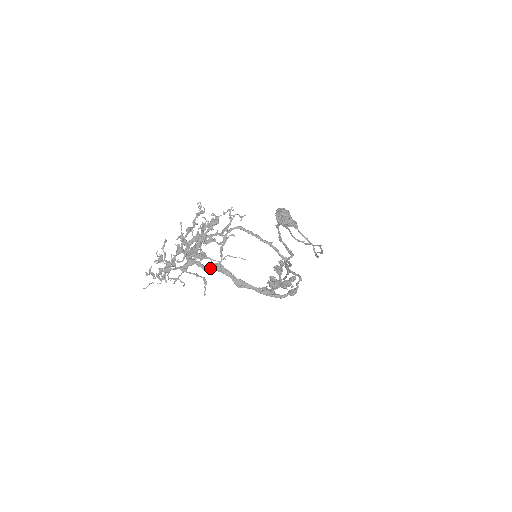
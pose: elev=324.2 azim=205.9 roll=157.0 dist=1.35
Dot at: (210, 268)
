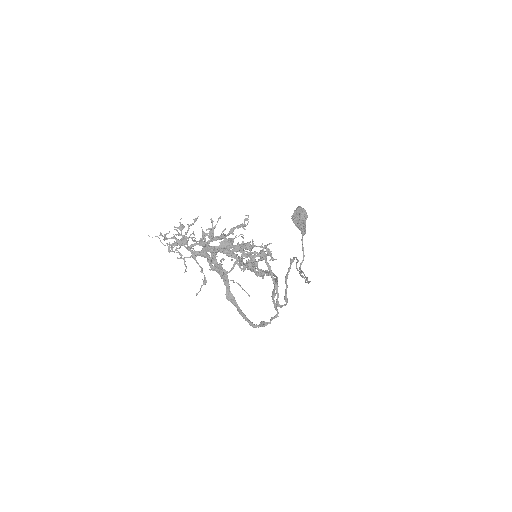
Dot at: occluded
